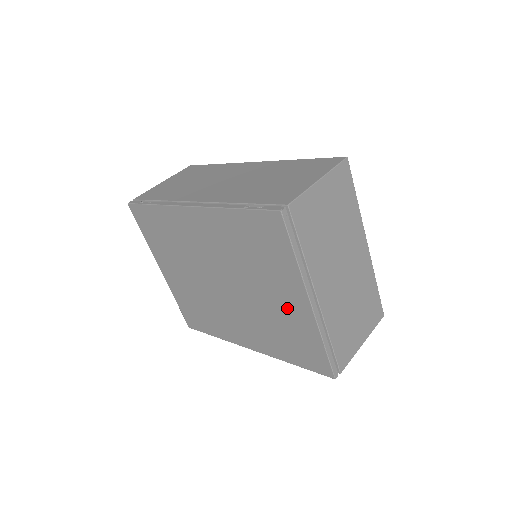
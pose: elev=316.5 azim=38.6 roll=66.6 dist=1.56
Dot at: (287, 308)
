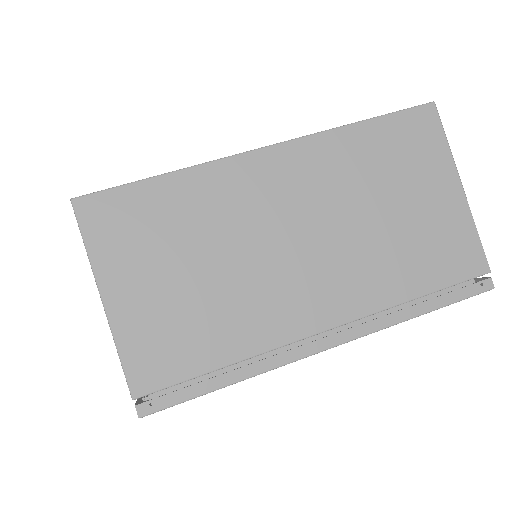
Dot at: occluded
